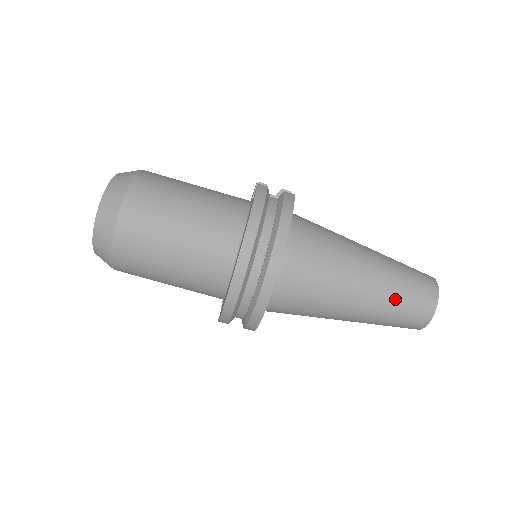
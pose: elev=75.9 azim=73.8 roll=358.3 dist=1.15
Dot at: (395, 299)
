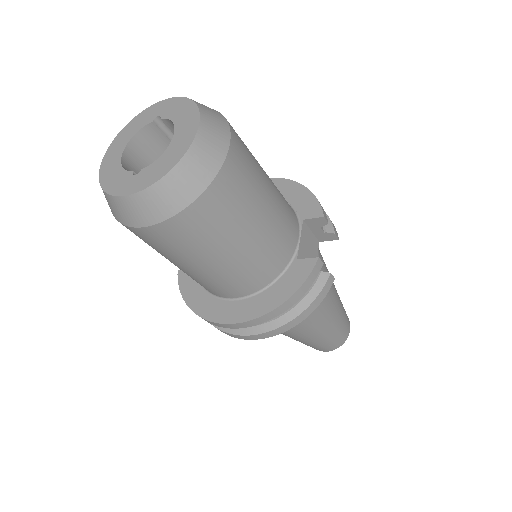
Dot at: (313, 344)
